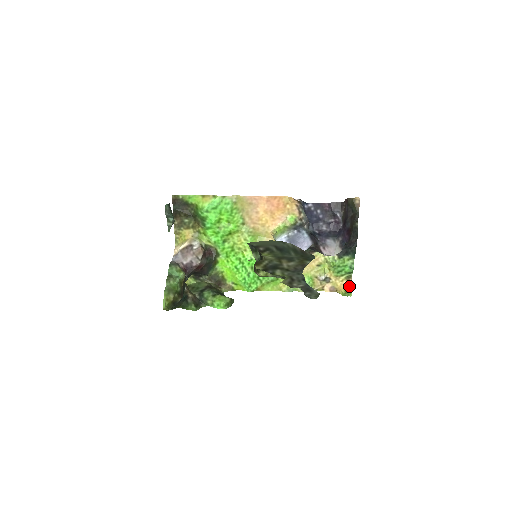
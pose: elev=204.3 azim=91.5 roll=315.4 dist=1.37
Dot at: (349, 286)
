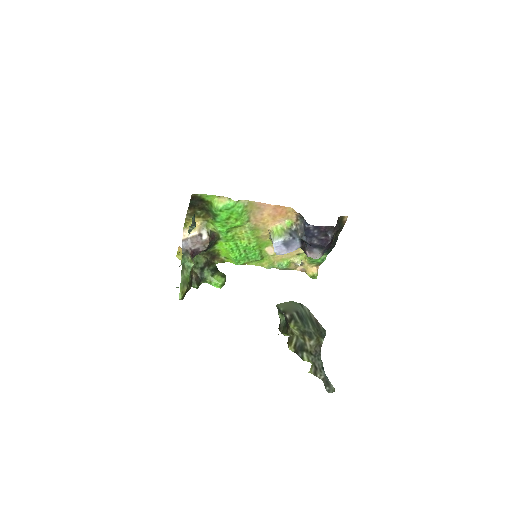
Dot at: (317, 271)
